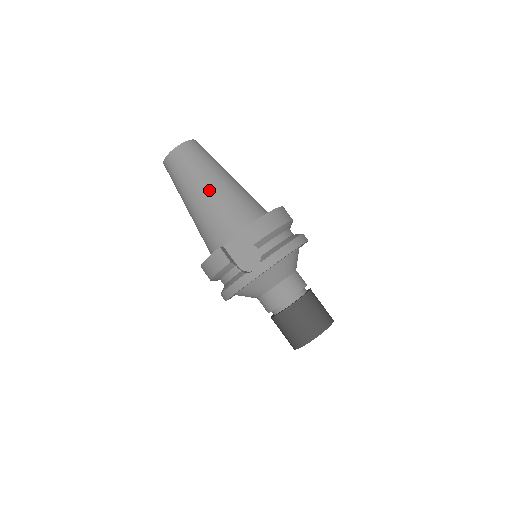
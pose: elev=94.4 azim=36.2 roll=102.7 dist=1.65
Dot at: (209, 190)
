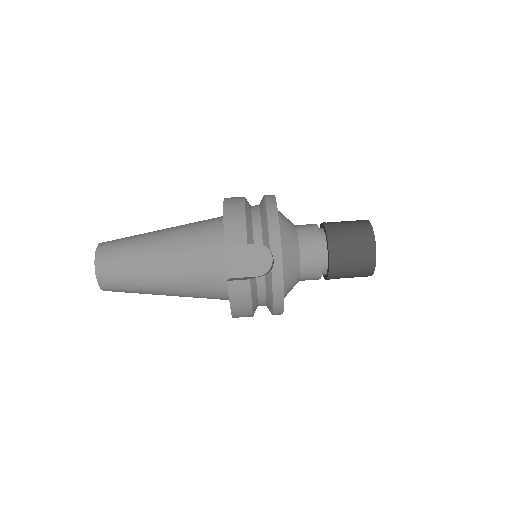
Dot at: (161, 258)
